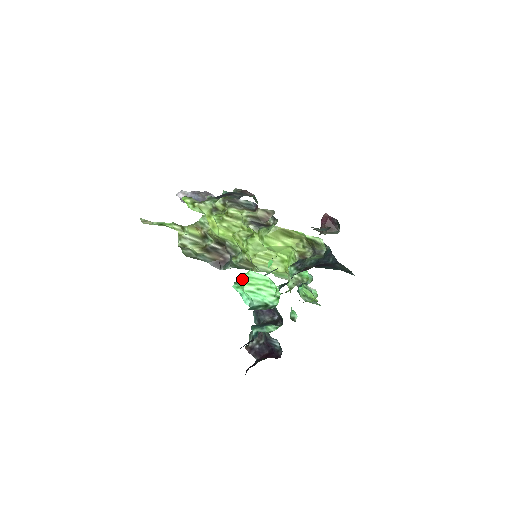
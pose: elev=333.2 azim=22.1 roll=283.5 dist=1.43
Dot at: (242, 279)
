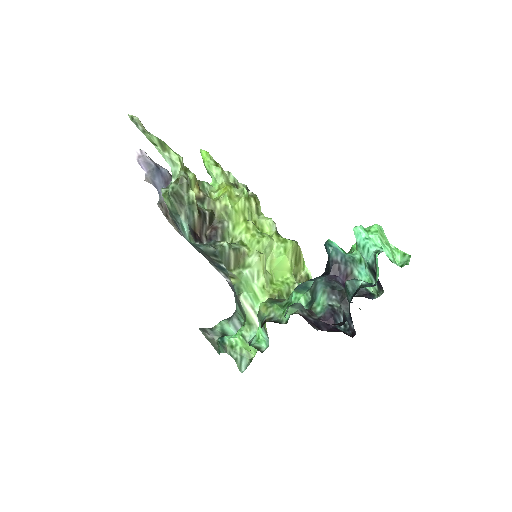
Dot at: (377, 225)
